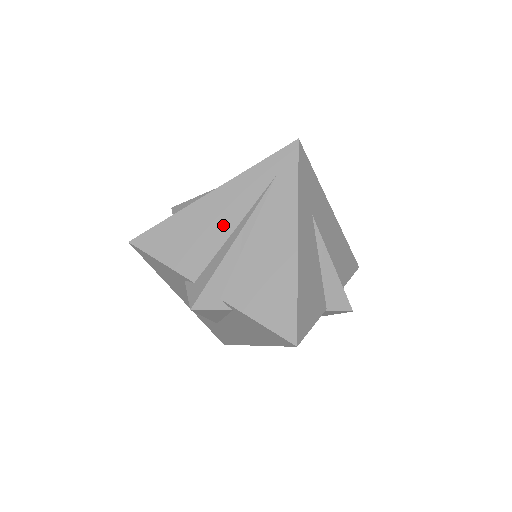
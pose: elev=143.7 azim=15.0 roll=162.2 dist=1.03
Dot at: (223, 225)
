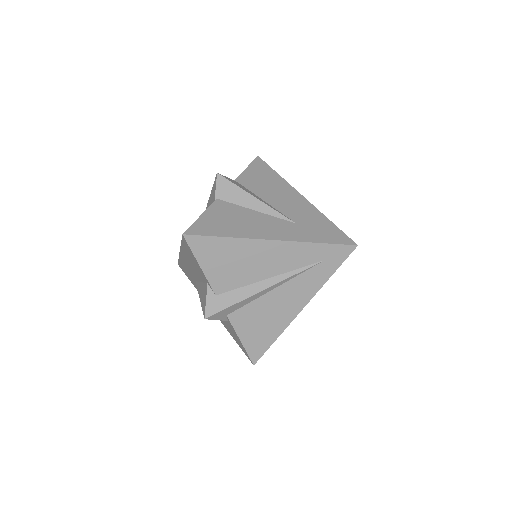
Dot at: (264, 270)
